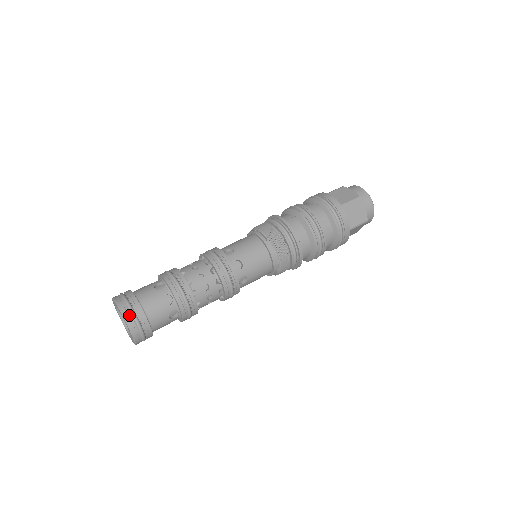
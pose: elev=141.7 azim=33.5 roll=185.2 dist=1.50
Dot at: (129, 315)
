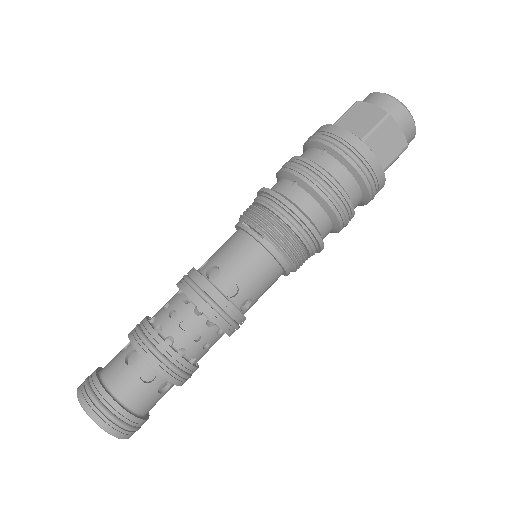
Dot at: (101, 417)
